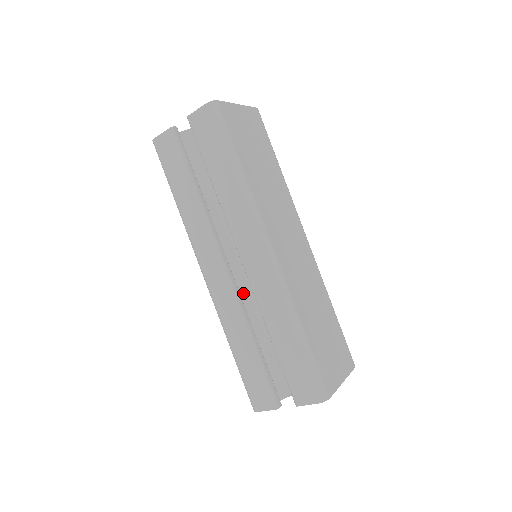
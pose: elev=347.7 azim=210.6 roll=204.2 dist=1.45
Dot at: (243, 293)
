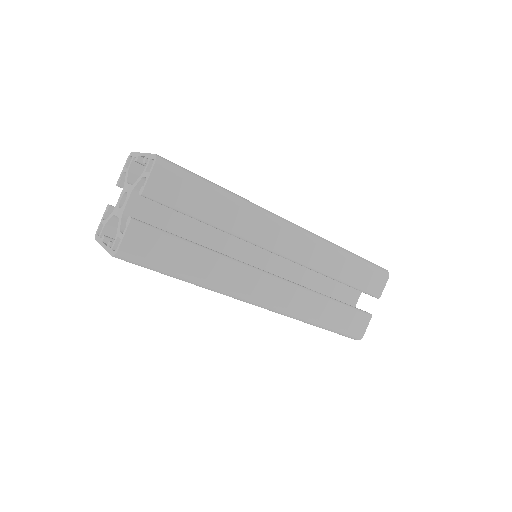
Dot at: occluded
